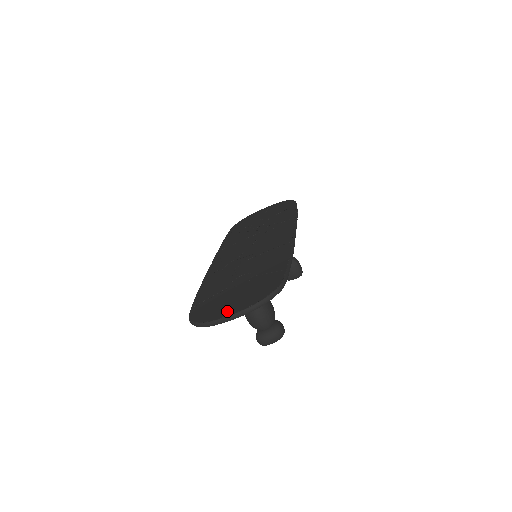
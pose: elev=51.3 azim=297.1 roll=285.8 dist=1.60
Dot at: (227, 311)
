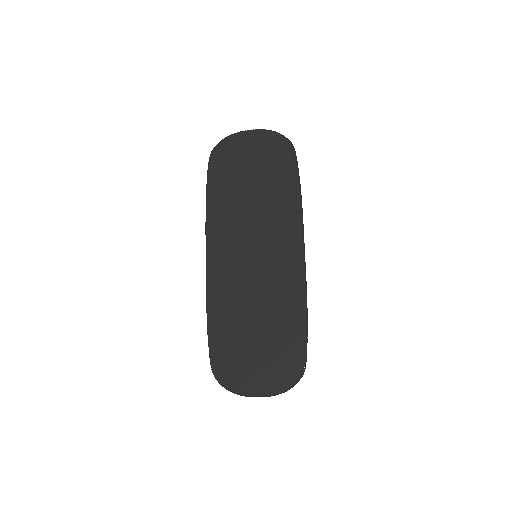
Dot at: (255, 388)
